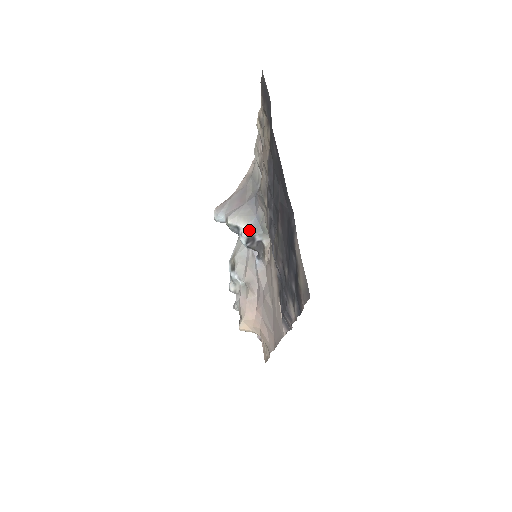
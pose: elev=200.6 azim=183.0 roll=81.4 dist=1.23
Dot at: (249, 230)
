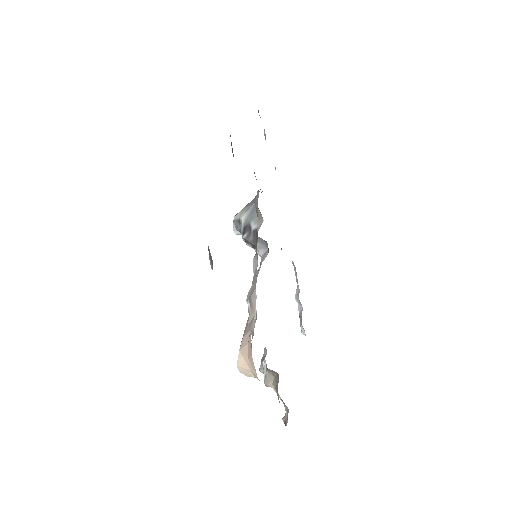
Dot at: (246, 218)
